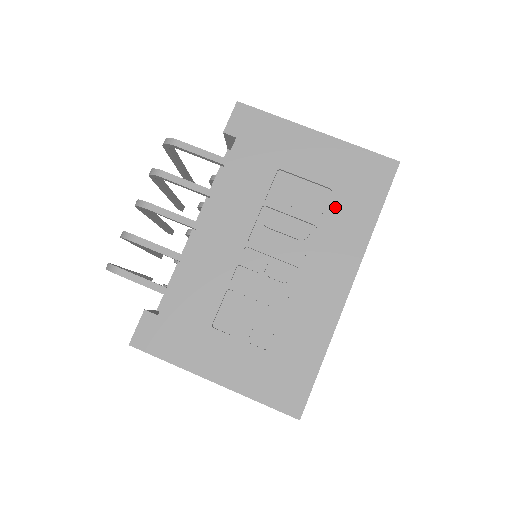
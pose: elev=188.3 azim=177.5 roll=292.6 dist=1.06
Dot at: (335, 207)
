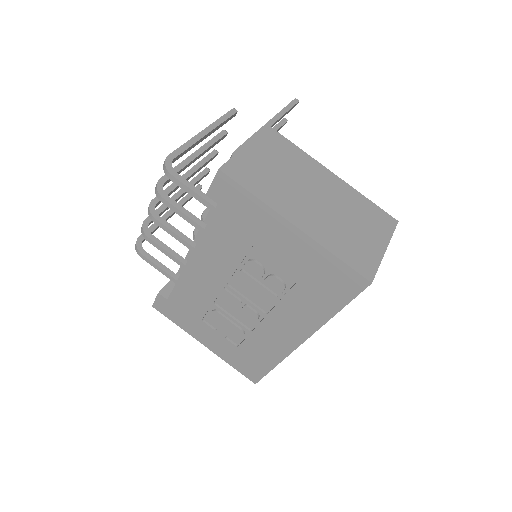
Dot at: (300, 292)
